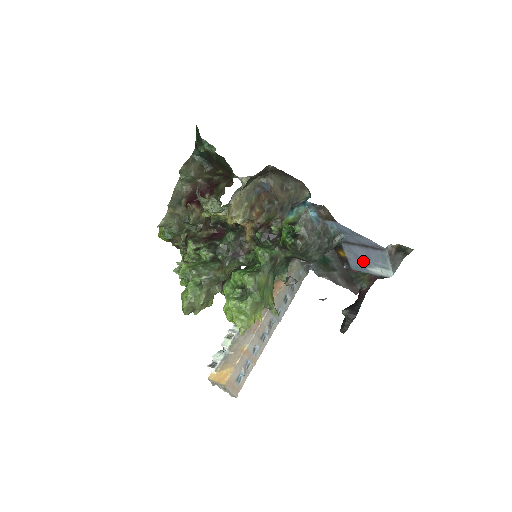
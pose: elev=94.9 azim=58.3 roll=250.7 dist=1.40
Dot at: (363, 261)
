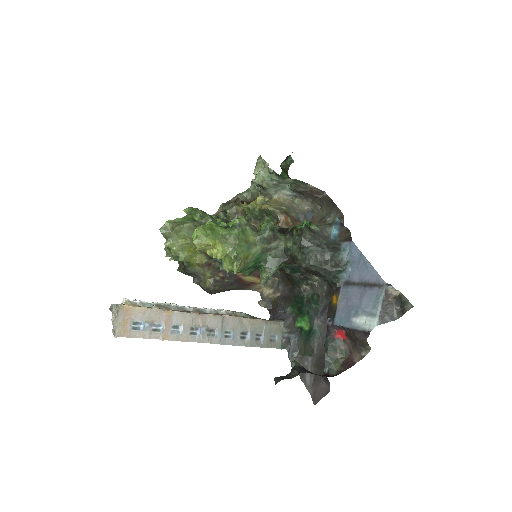
Dot at: (352, 308)
